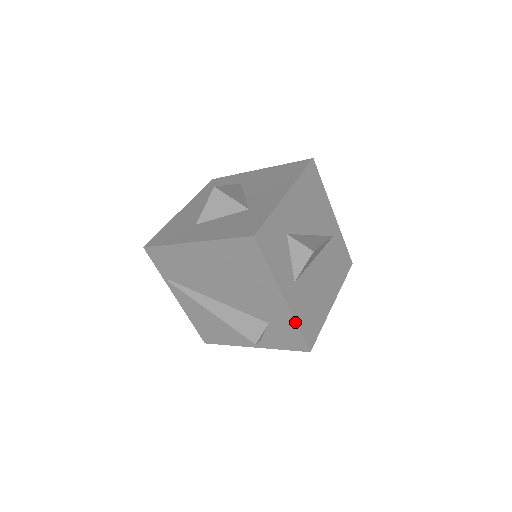
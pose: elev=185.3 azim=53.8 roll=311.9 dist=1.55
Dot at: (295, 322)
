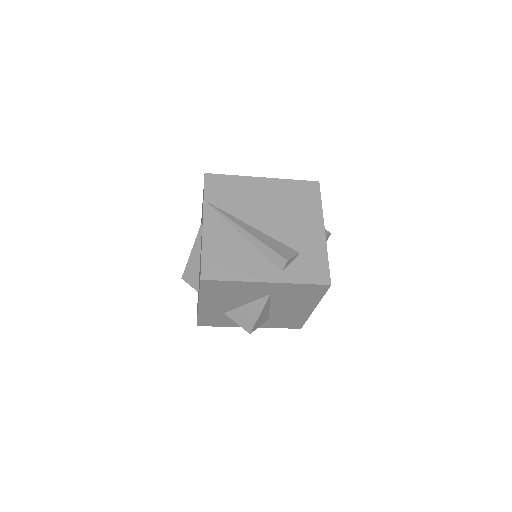
Dot at: (327, 252)
